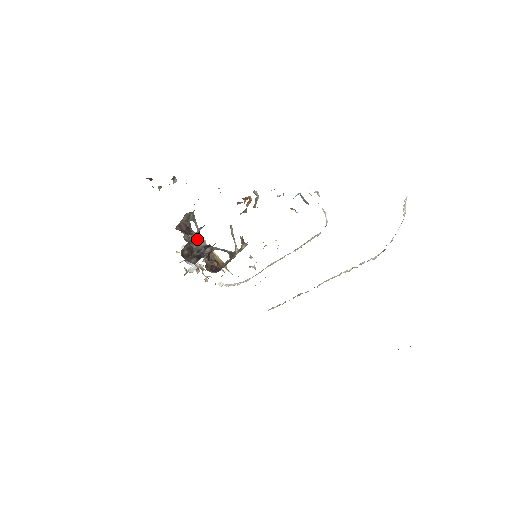
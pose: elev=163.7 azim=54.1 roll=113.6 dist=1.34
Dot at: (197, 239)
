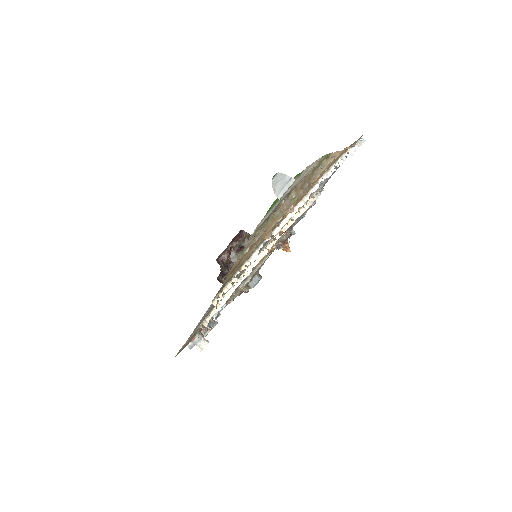
Dot at: occluded
